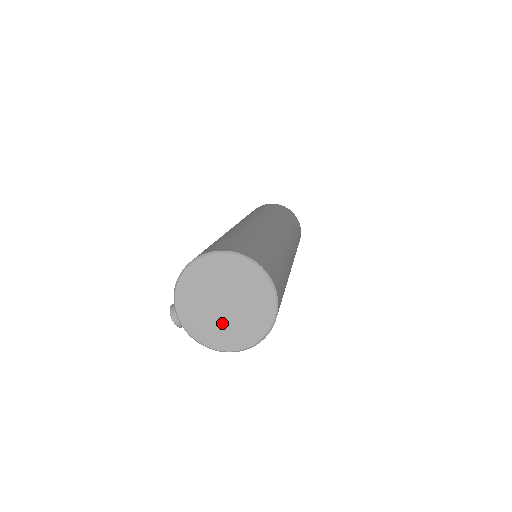
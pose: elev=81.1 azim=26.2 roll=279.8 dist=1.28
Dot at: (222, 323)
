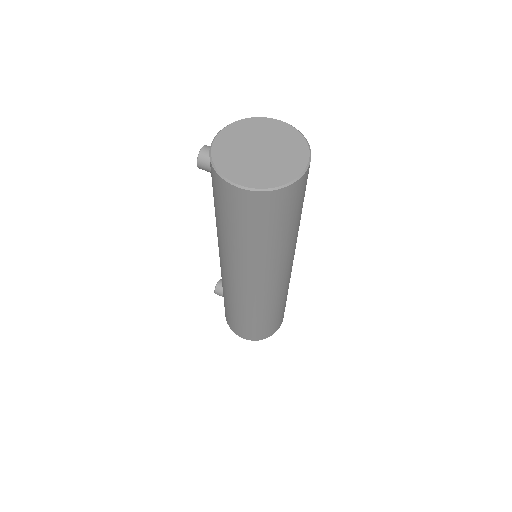
Dot at: (243, 158)
